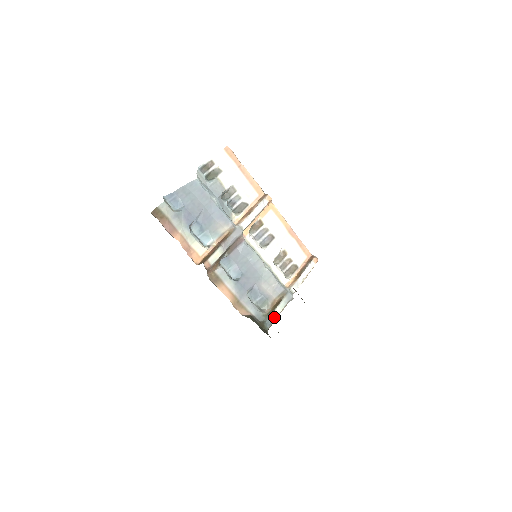
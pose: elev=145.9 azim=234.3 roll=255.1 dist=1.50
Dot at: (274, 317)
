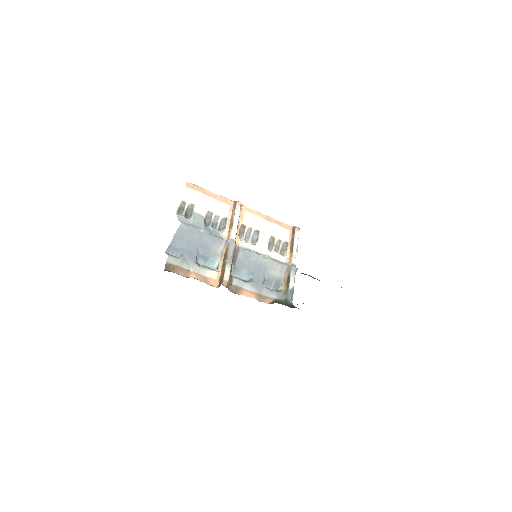
Dot at: (291, 291)
